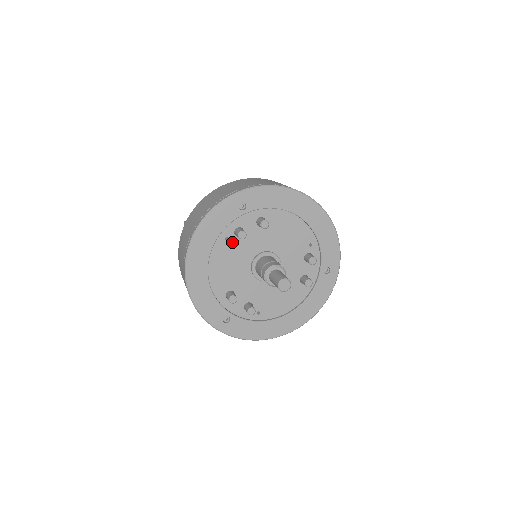
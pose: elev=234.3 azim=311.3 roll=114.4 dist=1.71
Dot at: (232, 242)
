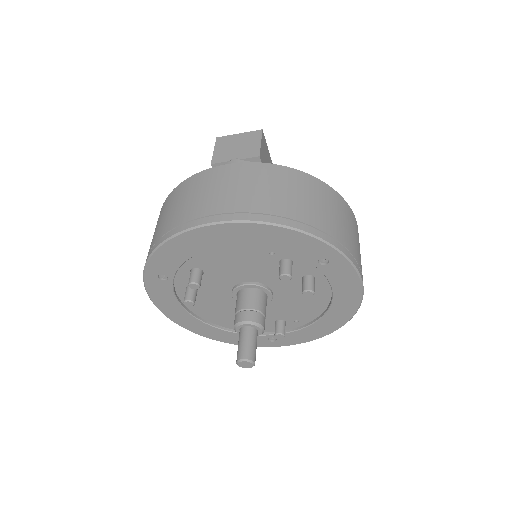
Dot at: (198, 298)
